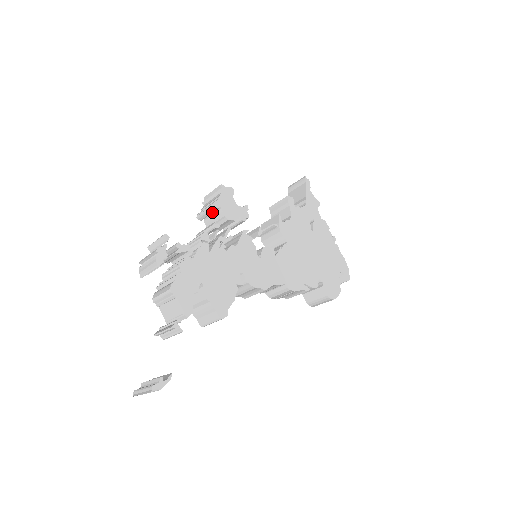
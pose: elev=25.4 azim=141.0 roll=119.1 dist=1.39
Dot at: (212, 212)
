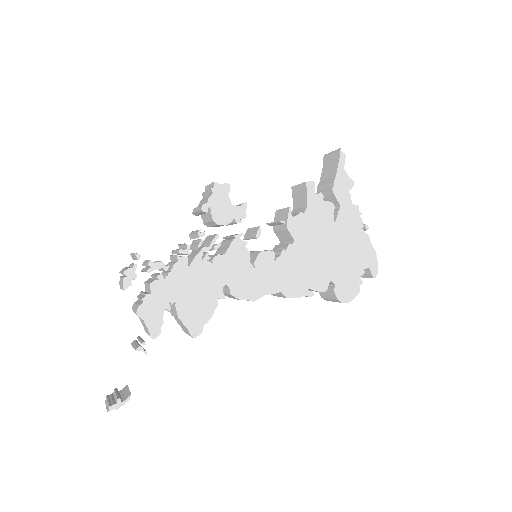
Dot at: (203, 213)
